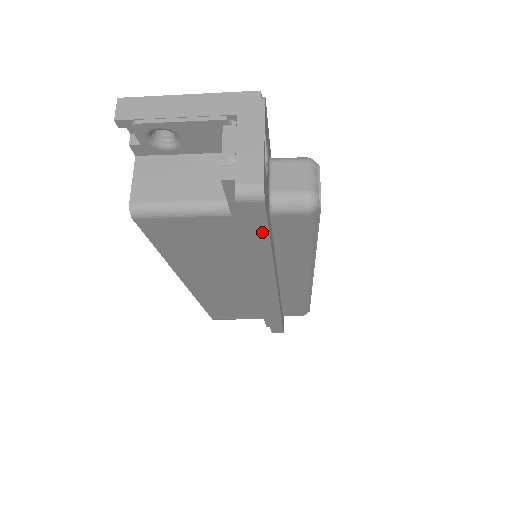
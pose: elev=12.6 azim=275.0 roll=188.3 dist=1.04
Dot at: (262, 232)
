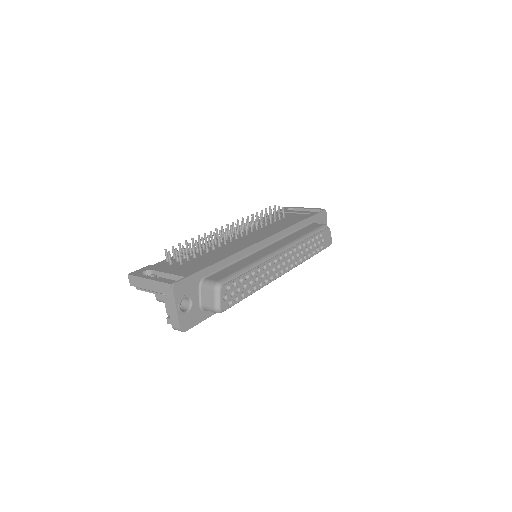
Dot at: (205, 318)
